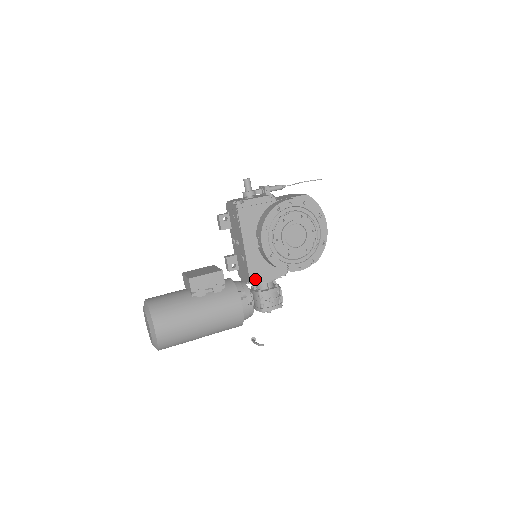
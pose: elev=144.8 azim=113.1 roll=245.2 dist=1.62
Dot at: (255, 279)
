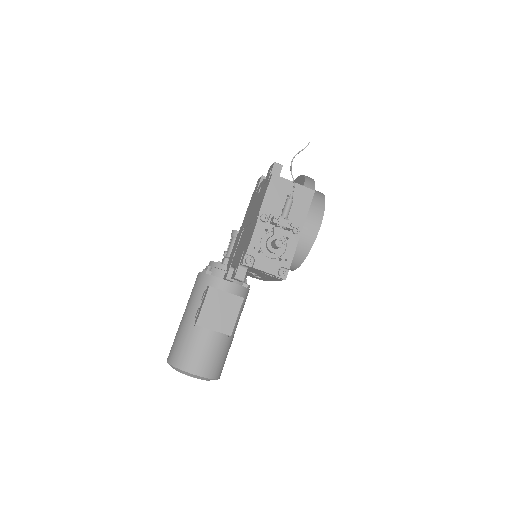
Dot at: occluded
